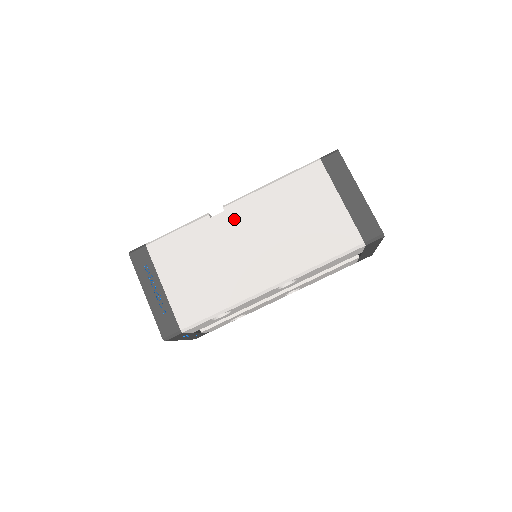
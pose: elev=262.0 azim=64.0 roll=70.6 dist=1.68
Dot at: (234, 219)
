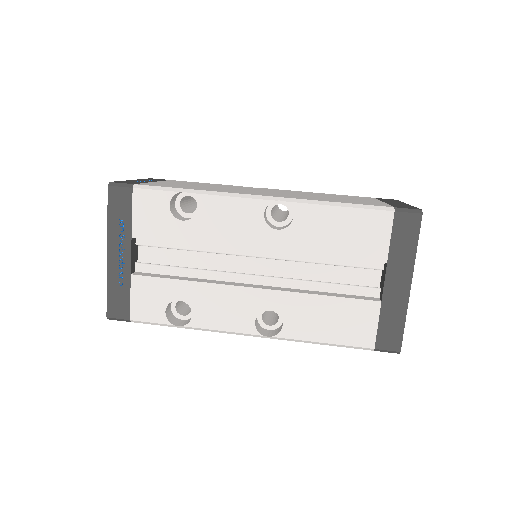
Dot at: (264, 189)
